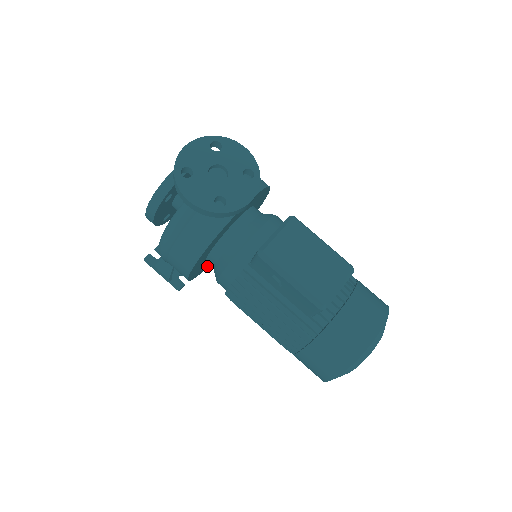
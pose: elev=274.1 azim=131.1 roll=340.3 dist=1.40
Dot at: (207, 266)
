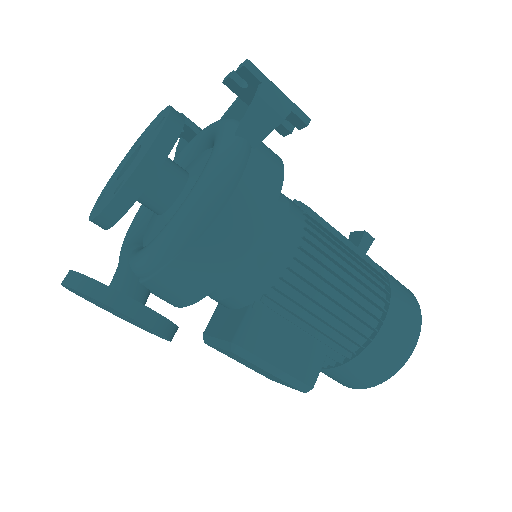
Dot at: occluded
